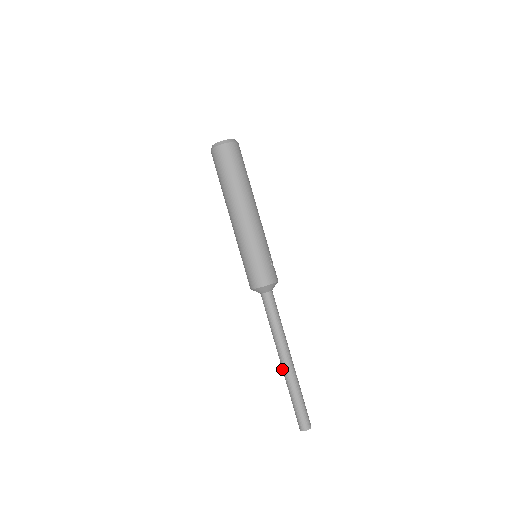
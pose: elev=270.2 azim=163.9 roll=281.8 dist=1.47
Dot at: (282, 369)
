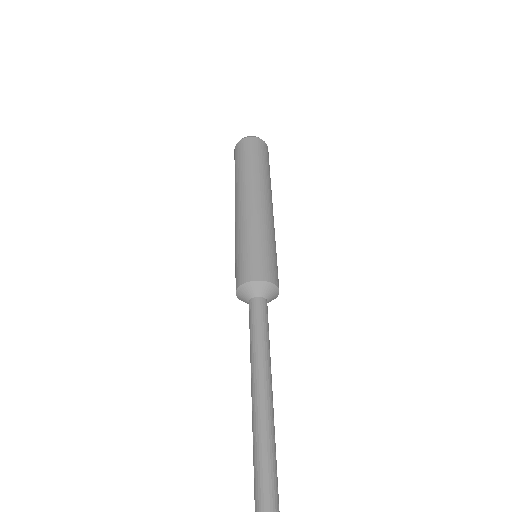
Dot at: (256, 423)
